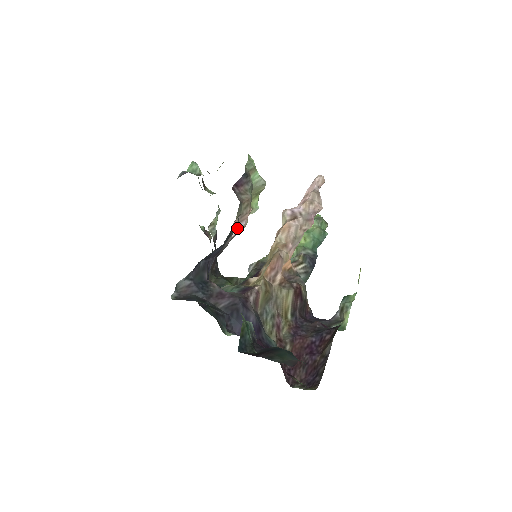
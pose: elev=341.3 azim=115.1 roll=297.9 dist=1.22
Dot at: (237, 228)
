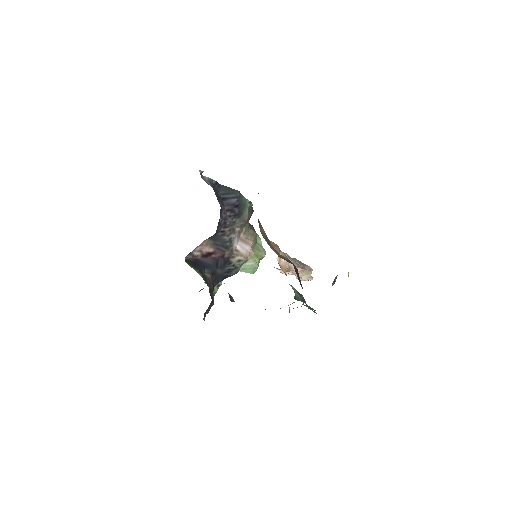
Dot at: (242, 246)
